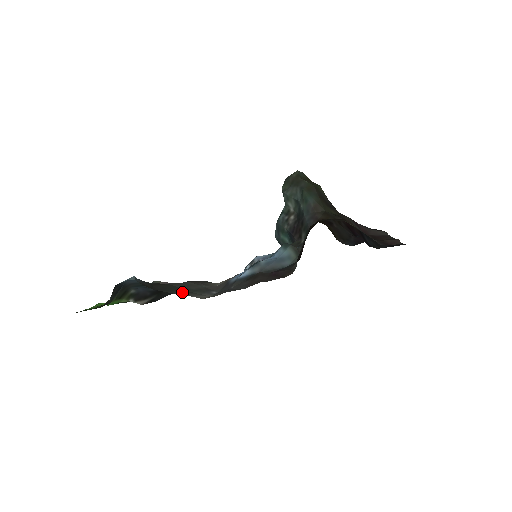
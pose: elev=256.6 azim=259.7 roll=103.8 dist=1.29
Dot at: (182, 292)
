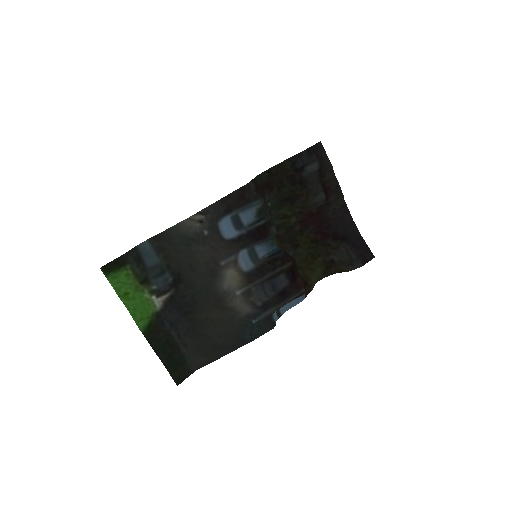
Dot at: (180, 234)
